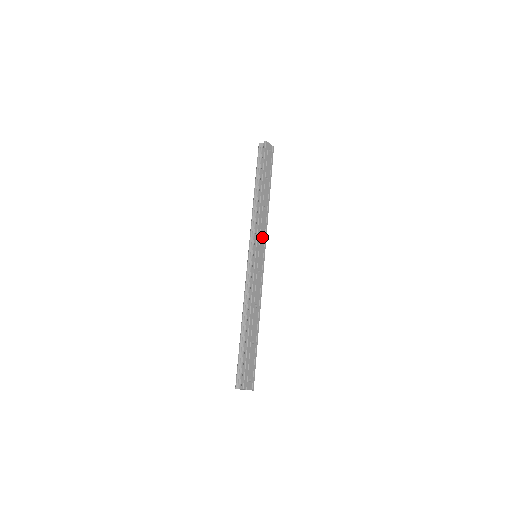
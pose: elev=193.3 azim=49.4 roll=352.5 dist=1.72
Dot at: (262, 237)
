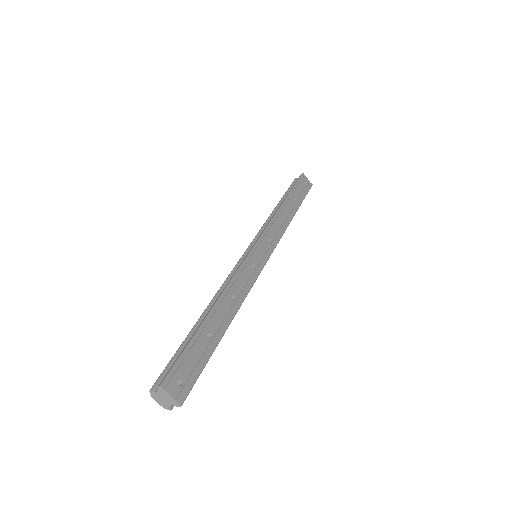
Dot at: (270, 239)
